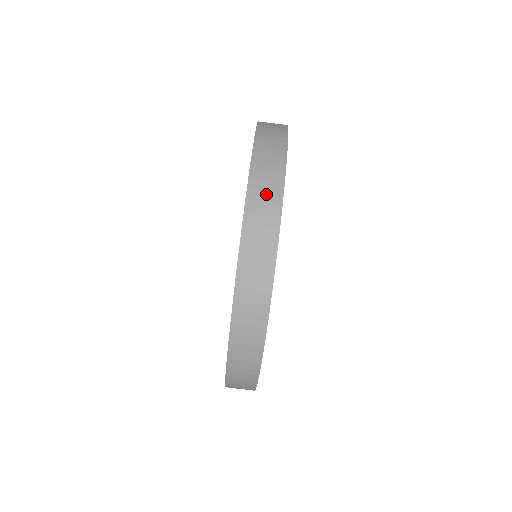
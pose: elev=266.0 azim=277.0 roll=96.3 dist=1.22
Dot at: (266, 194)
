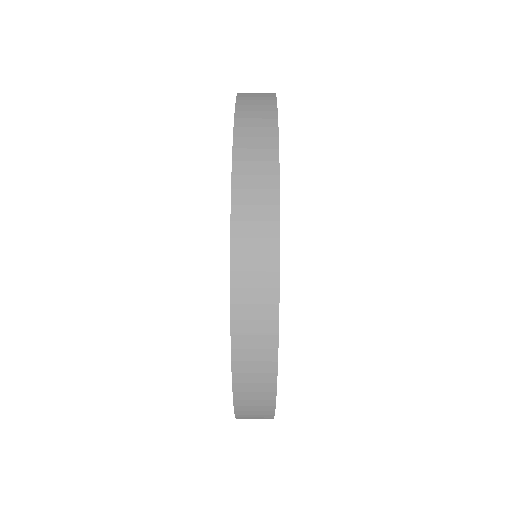
Dot at: occluded
